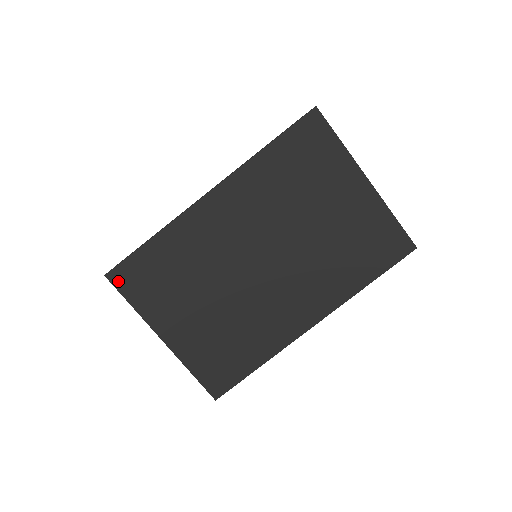
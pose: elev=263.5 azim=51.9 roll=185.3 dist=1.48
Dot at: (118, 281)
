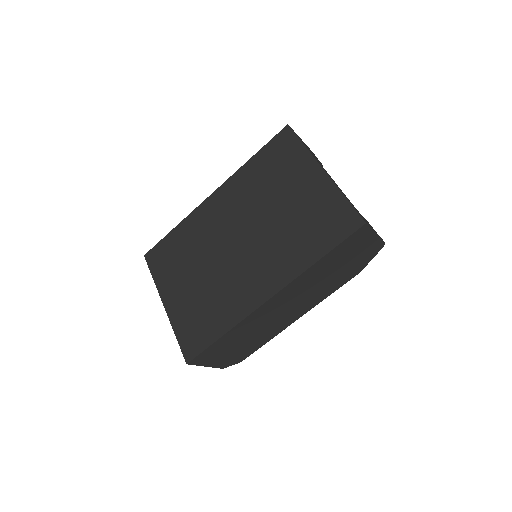
Dot at: (150, 259)
